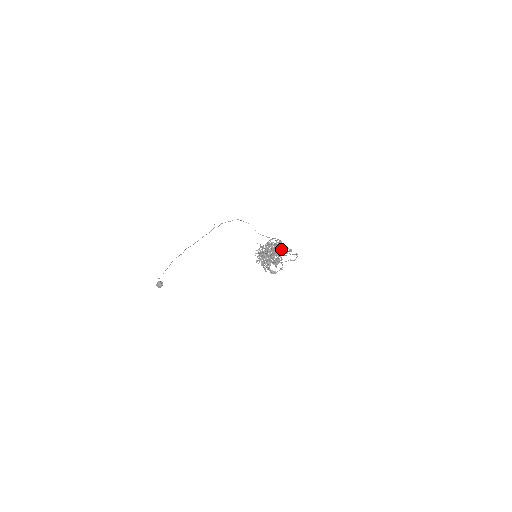
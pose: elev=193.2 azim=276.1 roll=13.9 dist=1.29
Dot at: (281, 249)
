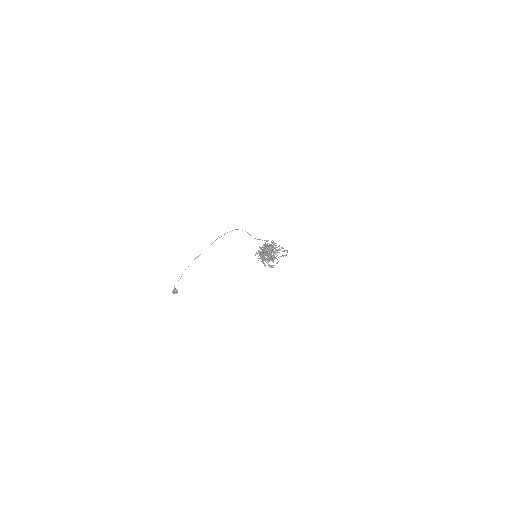
Dot at: (275, 248)
